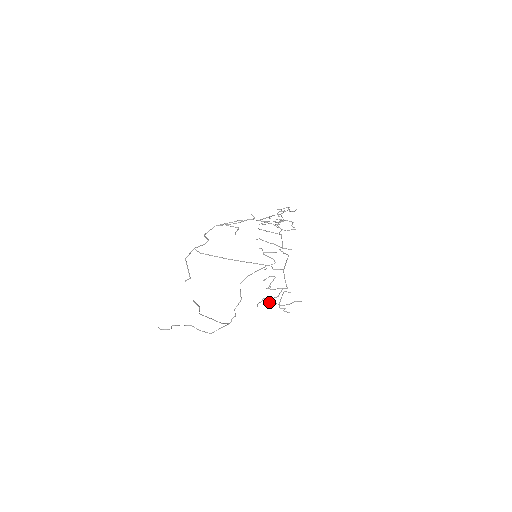
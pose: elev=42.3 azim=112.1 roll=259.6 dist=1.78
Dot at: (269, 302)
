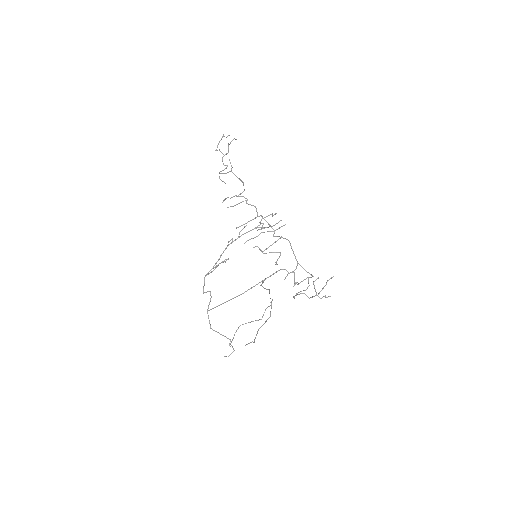
Dot at: occluded
